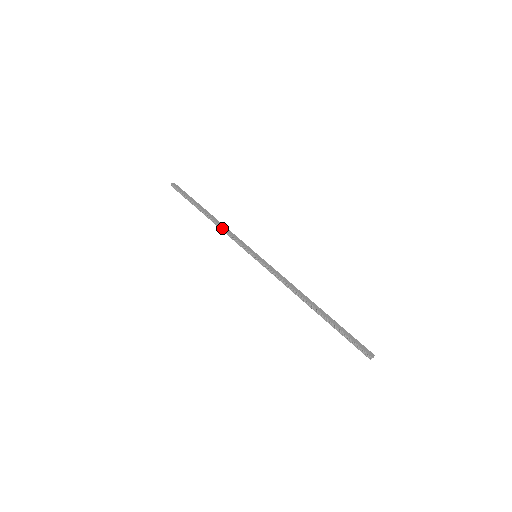
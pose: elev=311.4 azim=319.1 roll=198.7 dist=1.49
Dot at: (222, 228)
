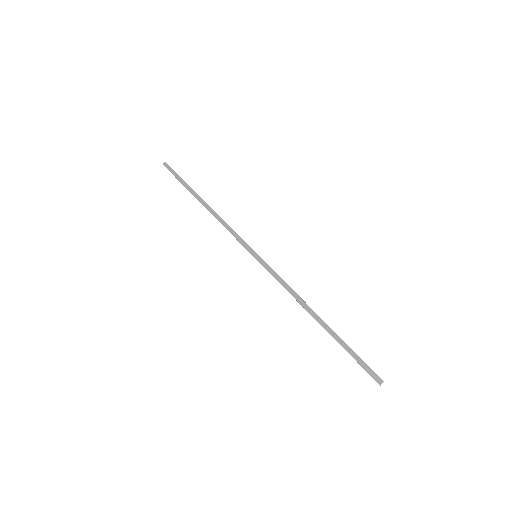
Dot at: occluded
